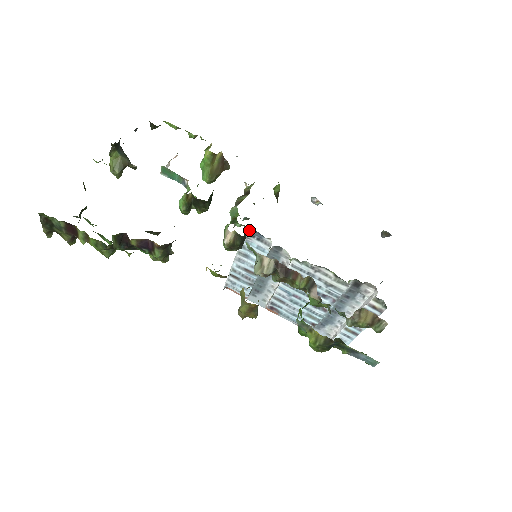
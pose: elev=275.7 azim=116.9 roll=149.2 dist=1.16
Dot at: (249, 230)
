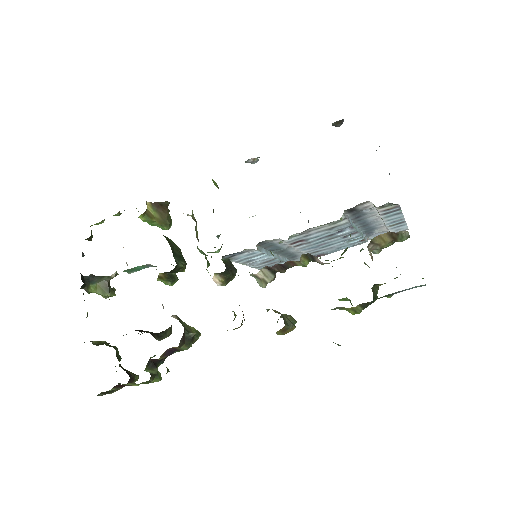
Dot at: (225, 257)
